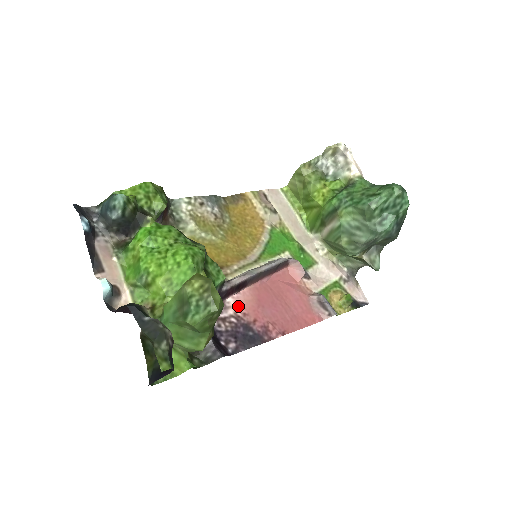
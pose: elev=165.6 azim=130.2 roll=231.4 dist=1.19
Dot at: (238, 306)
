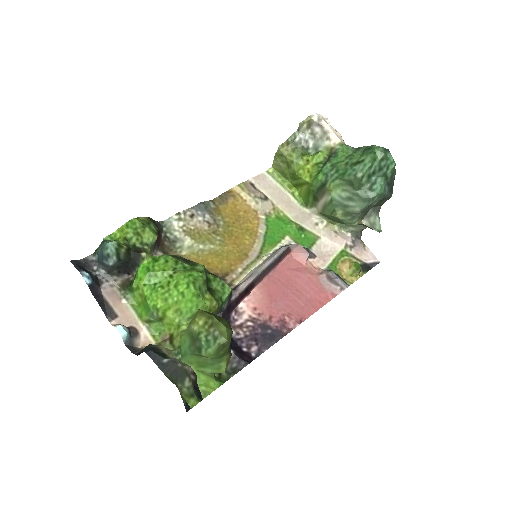
Dot at: (251, 308)
